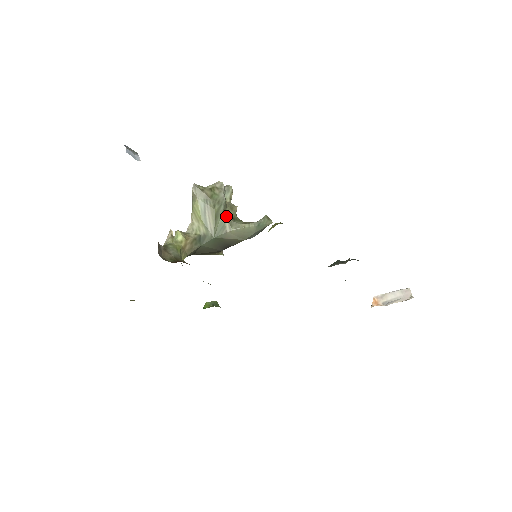
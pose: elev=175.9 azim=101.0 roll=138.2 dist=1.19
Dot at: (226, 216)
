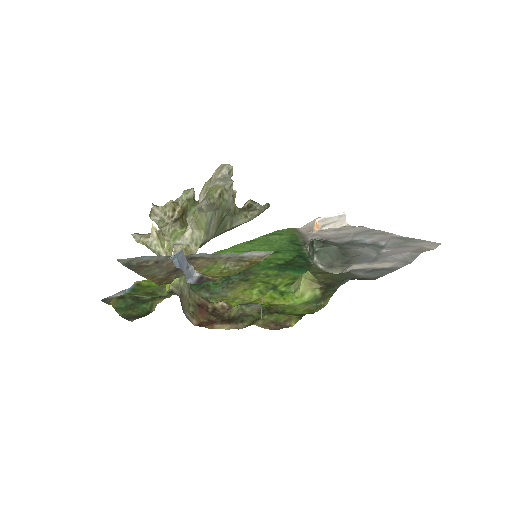
Dot at: (229, 216)
